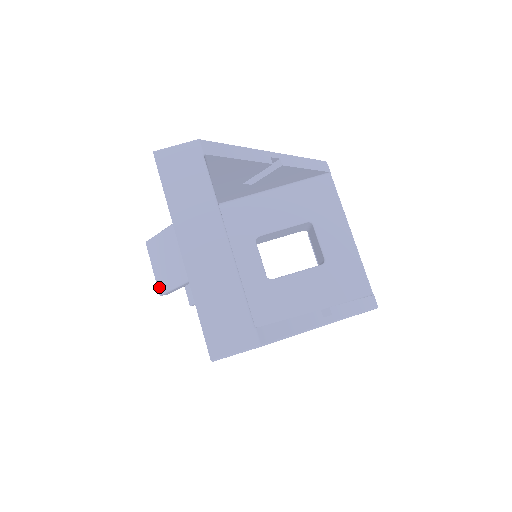
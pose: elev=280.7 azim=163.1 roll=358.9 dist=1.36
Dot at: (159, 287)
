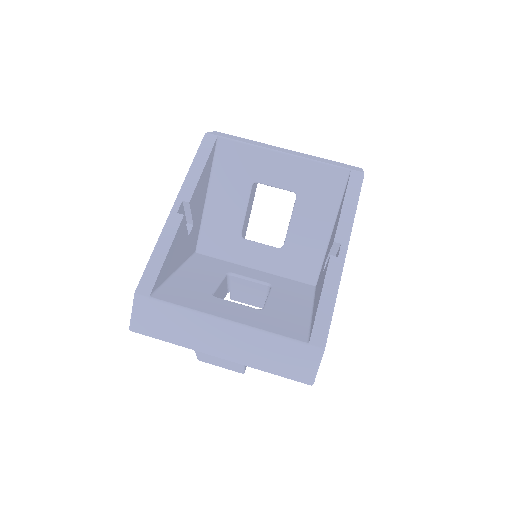
Dot at: occluded
